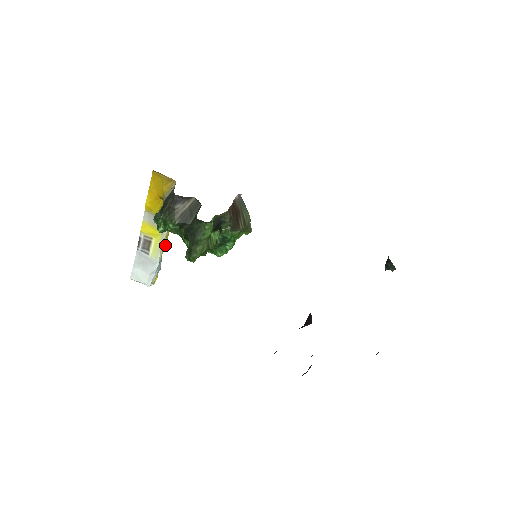
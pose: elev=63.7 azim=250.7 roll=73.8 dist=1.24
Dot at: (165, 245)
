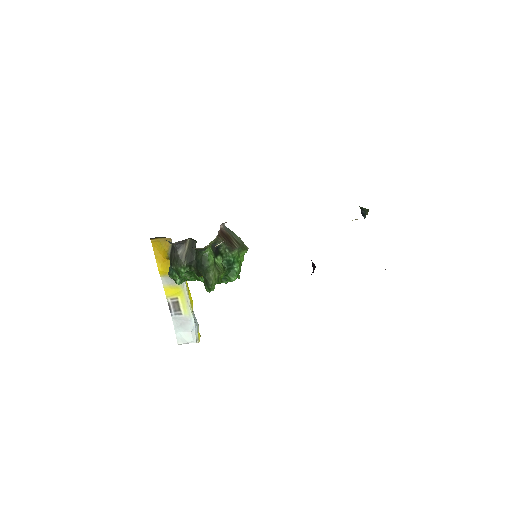
Dot at: (191, 301)
